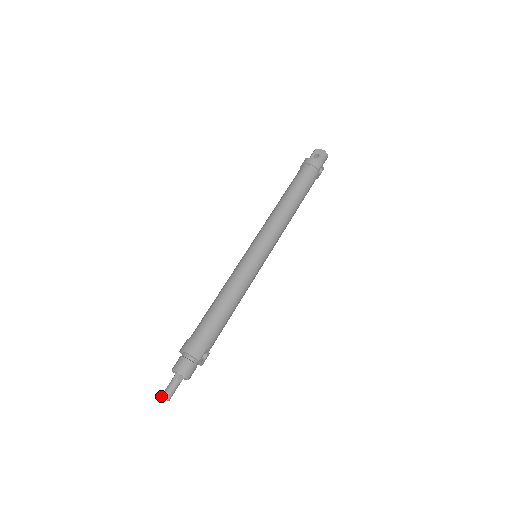
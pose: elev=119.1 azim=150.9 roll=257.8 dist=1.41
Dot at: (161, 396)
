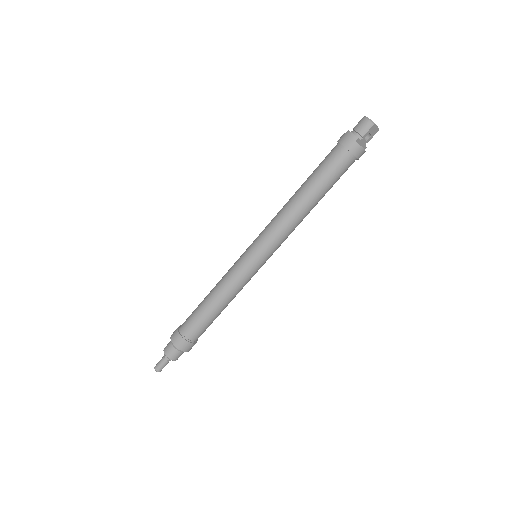
Dot at: (156, 371)
